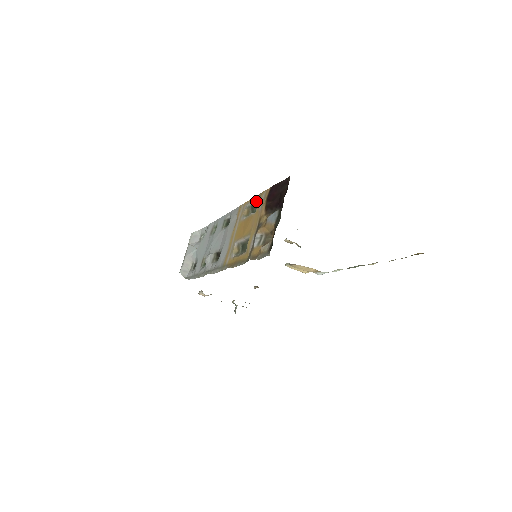
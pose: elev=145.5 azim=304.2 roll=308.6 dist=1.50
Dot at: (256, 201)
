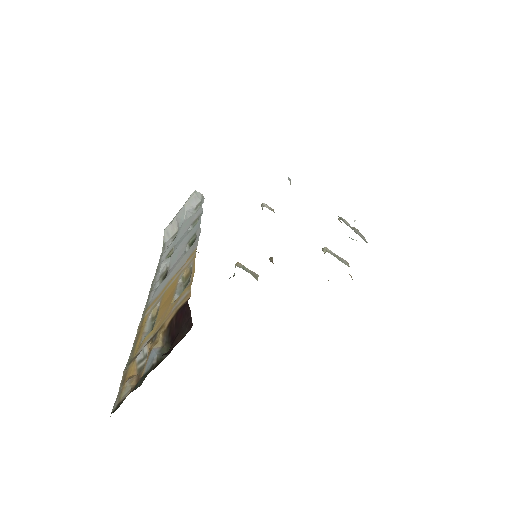
Dot at: (189, 280)
